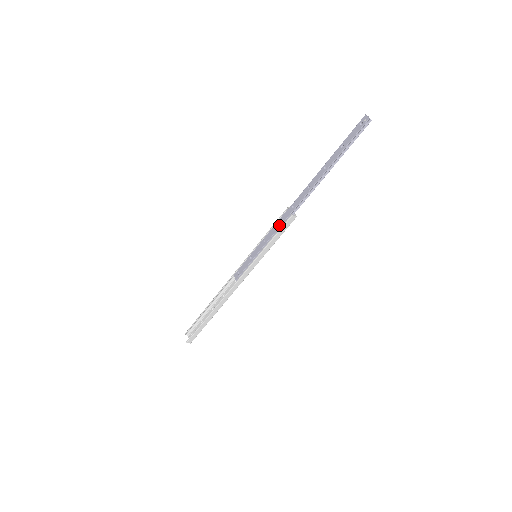
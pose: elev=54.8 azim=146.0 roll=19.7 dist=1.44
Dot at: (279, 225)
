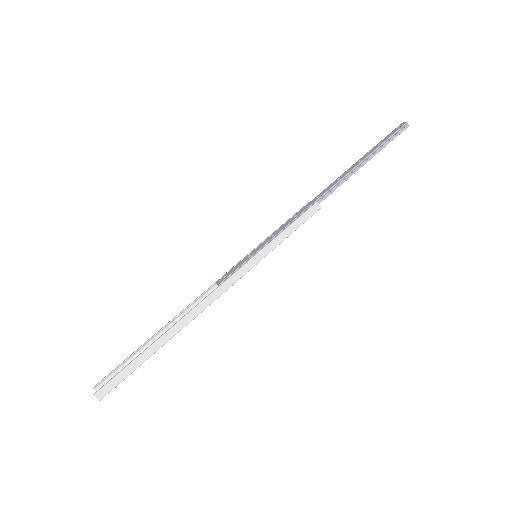
Dot at: (297, 215)
